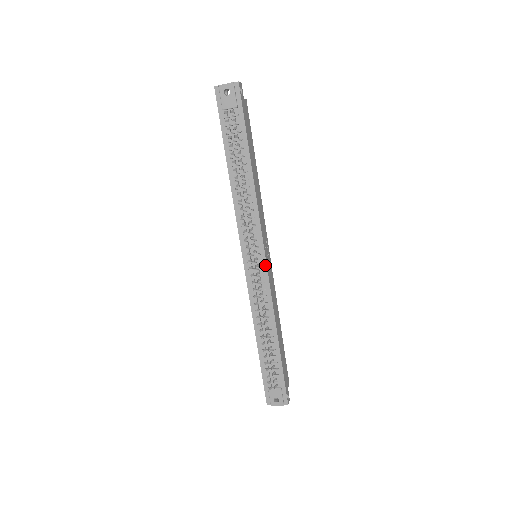
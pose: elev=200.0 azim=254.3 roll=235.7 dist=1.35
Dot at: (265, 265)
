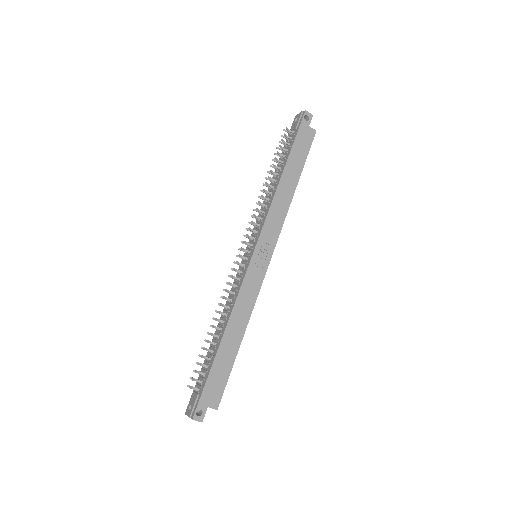
Dot at: (250, 259)
